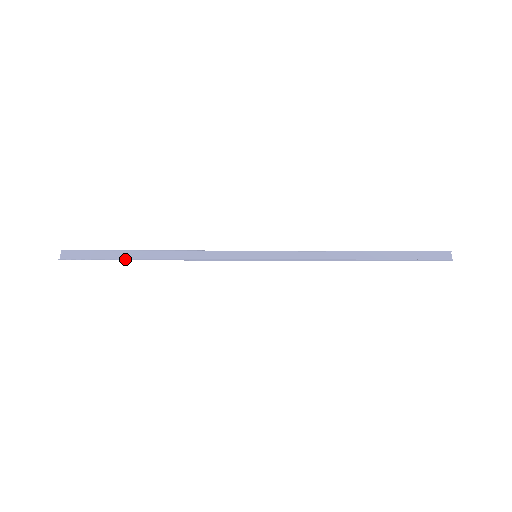
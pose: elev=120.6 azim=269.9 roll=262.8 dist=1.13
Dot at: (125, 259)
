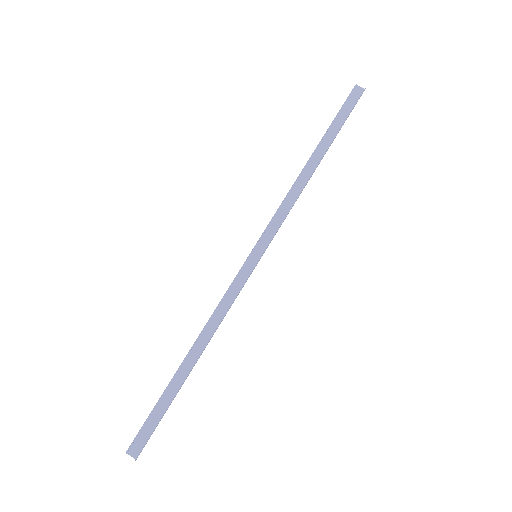
Dot at: (179, 388)
